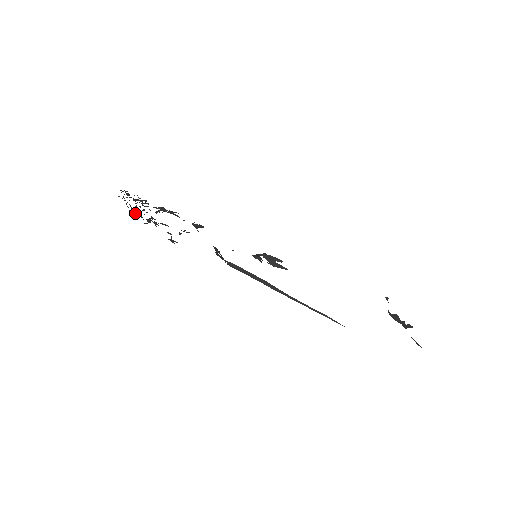
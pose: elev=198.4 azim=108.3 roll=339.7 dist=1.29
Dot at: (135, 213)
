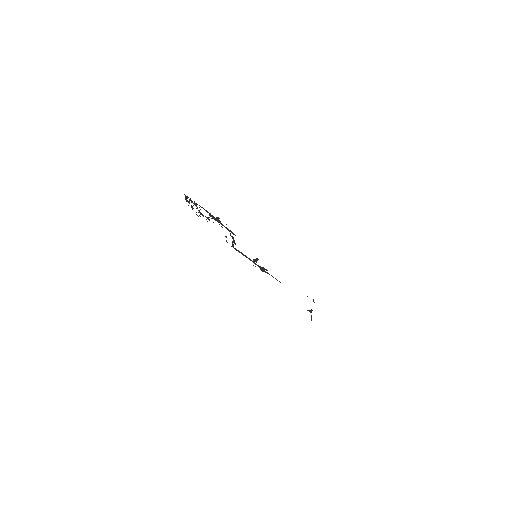
Dot at: occluded
